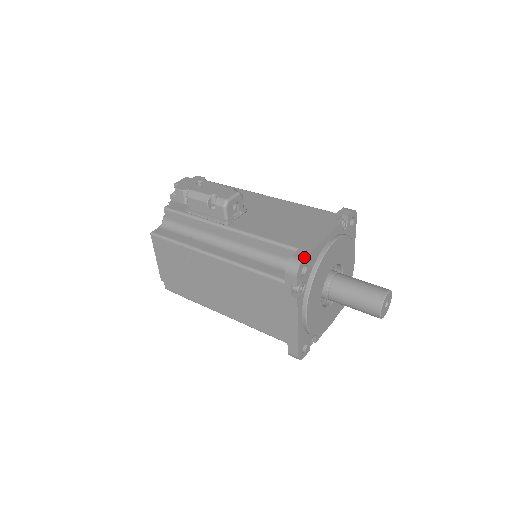
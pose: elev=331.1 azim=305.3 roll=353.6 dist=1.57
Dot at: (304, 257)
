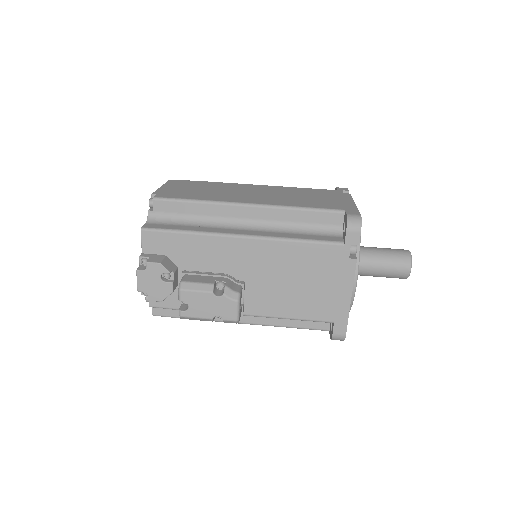
Dot at: (345, 333)
